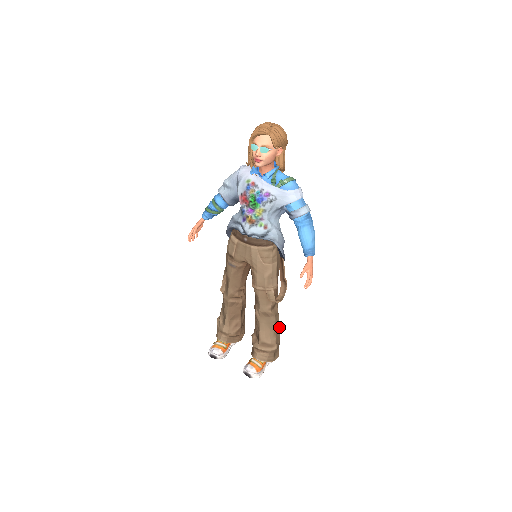
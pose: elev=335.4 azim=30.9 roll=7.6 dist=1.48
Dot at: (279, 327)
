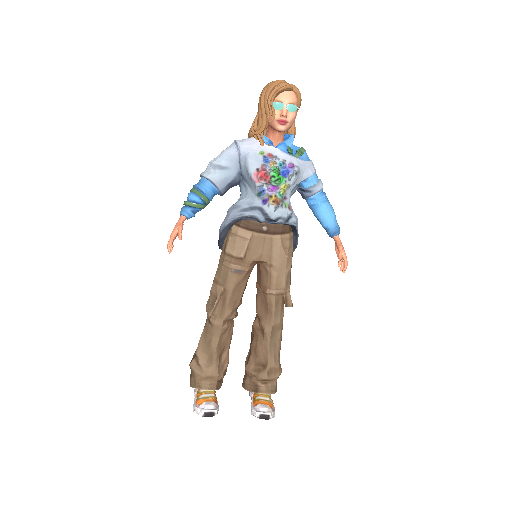
Dot at: occluded
